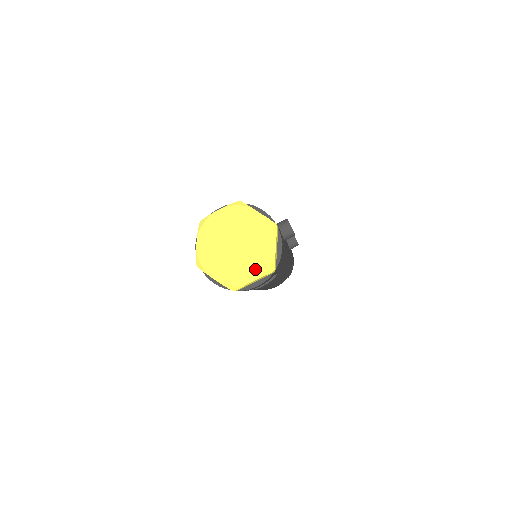
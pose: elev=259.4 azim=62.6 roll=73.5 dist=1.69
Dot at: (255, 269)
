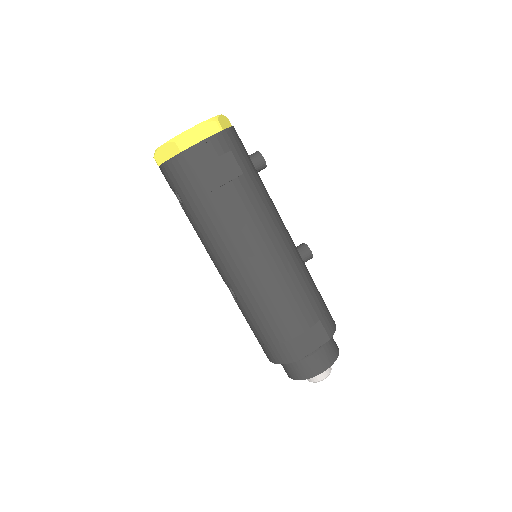
Dot at: occluded
